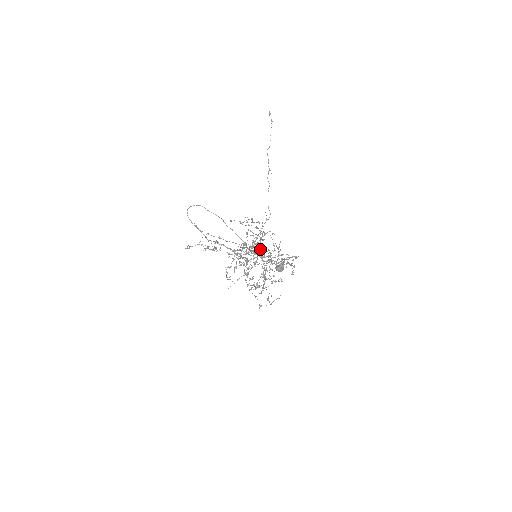
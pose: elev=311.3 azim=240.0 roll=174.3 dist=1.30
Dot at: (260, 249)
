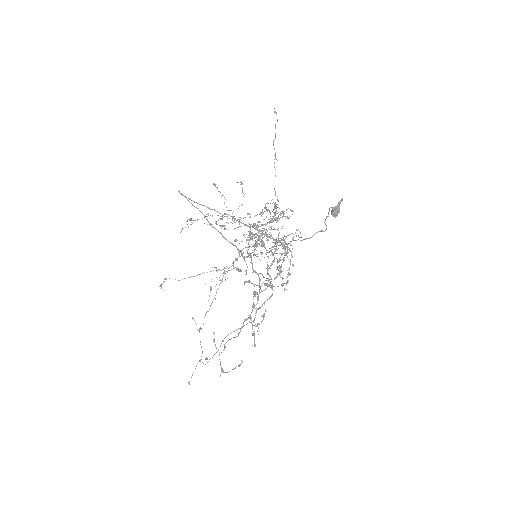
Dot at: (264, 244)
